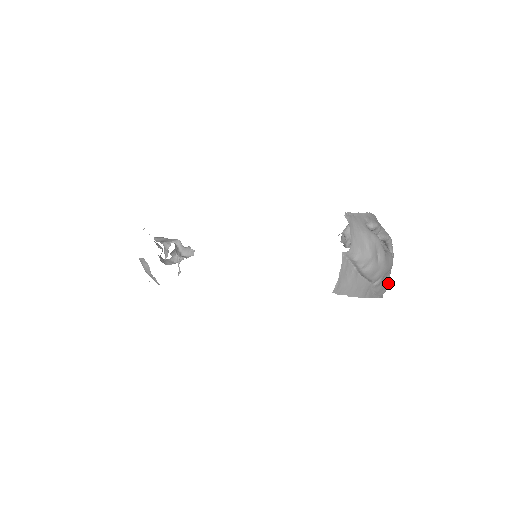
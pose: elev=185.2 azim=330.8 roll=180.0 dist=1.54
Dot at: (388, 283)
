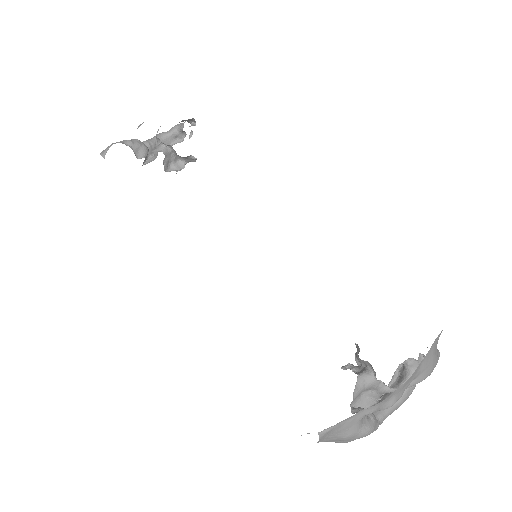
Dot at: occluded
